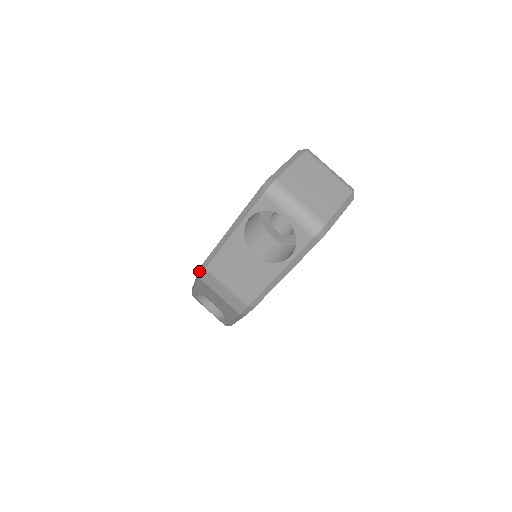
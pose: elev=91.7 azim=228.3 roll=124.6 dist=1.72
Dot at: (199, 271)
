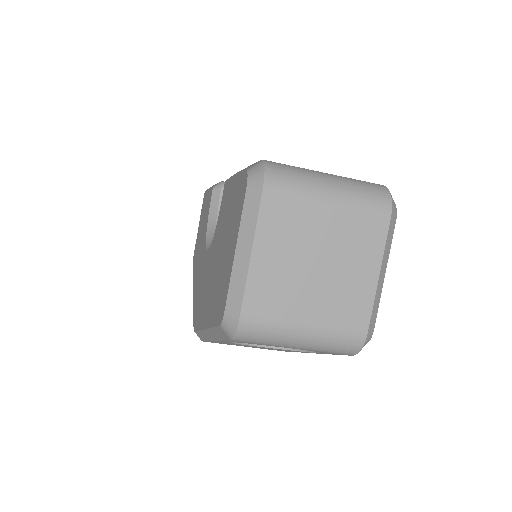
Dot at: occluded
